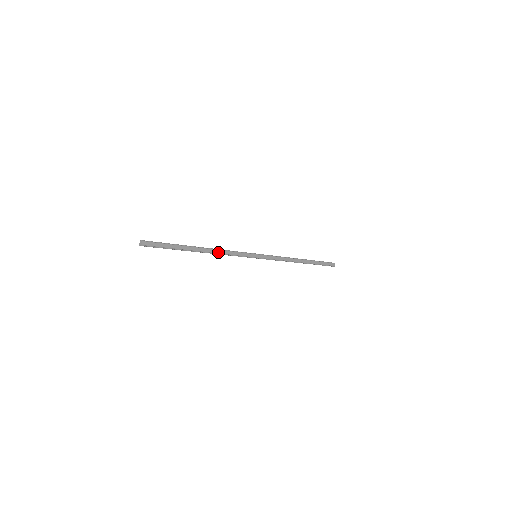
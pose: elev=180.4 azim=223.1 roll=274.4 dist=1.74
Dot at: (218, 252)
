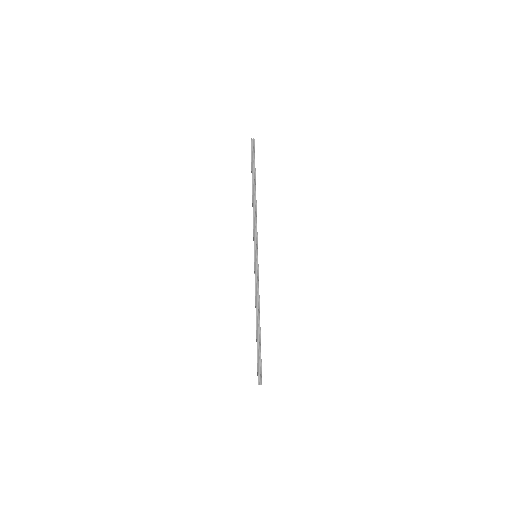
Dot at: (259, 305)
